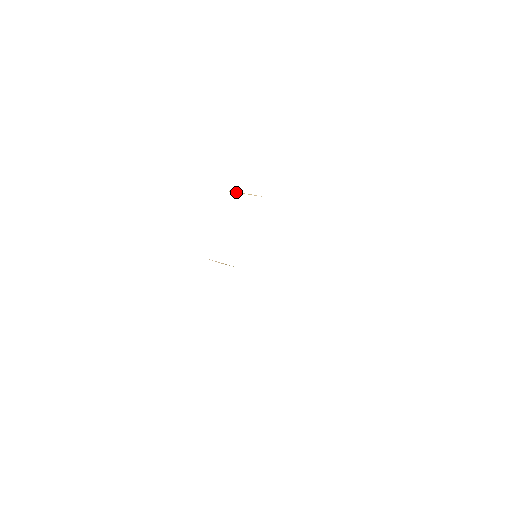
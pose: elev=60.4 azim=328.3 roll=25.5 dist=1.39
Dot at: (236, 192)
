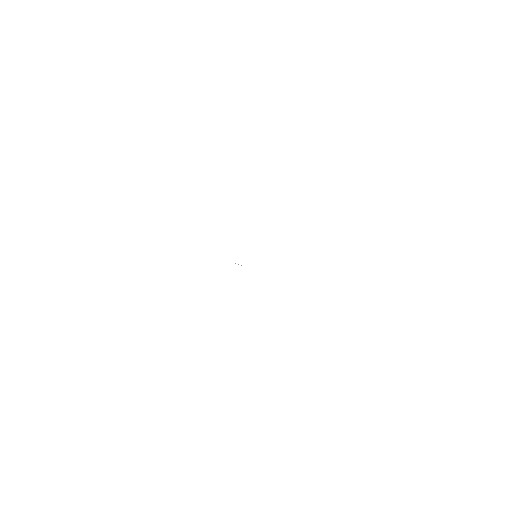
Dot at: occluded
